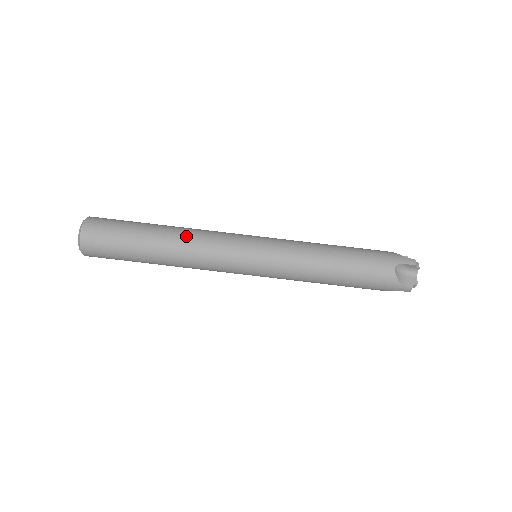
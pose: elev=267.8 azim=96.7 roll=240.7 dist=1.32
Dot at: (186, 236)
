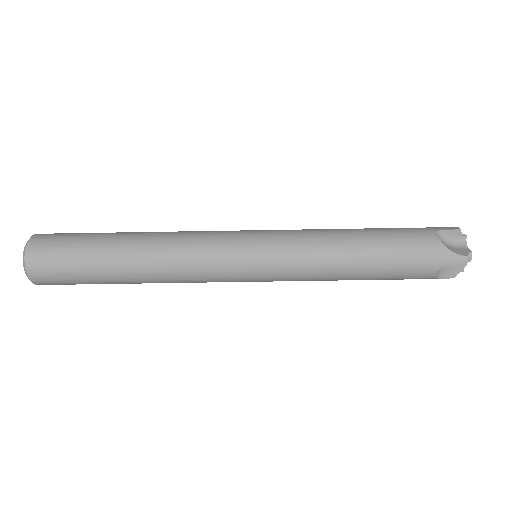
Dot at: (161, 267)
